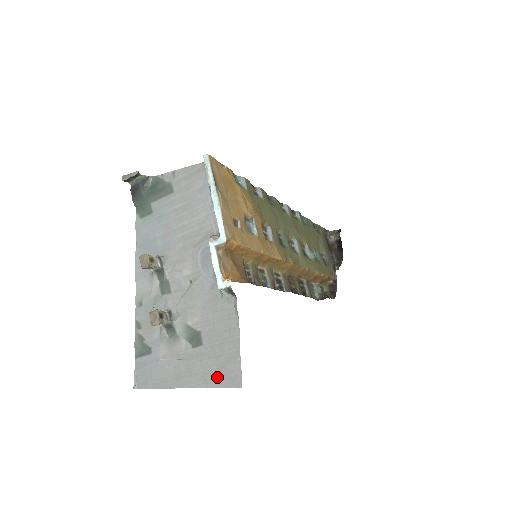
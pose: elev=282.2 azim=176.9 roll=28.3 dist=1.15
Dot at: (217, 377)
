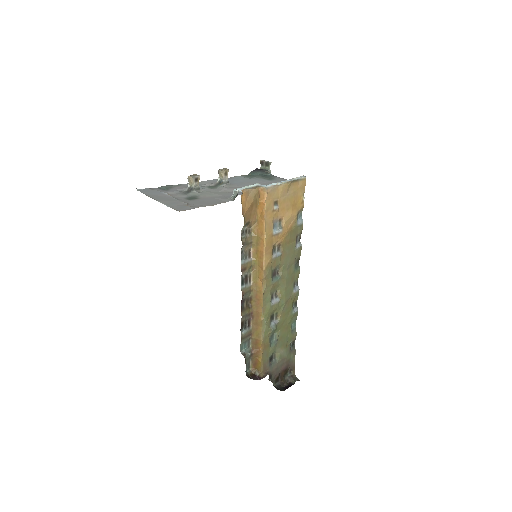
Dot at: (176, 206)
